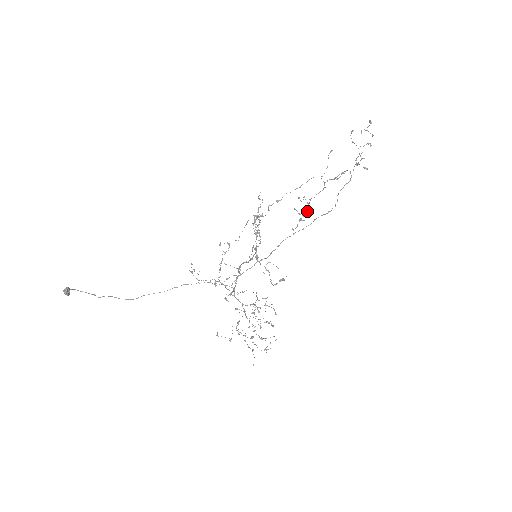
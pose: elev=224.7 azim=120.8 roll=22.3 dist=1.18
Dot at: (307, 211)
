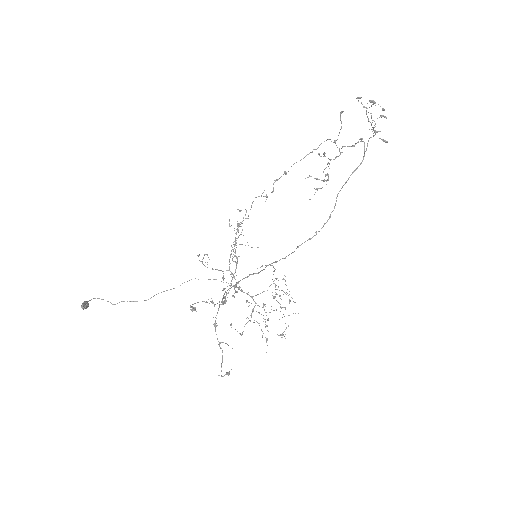
Dot at: occluded
